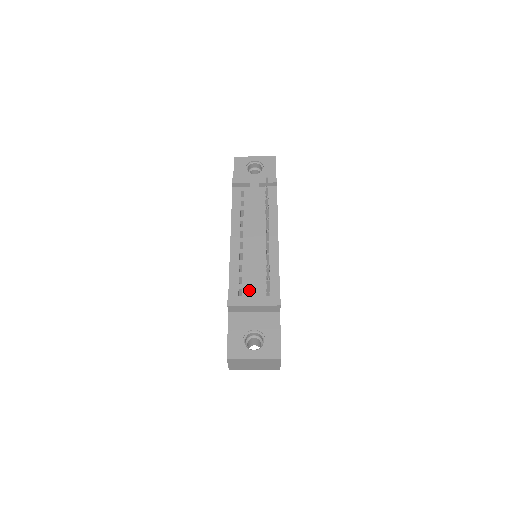
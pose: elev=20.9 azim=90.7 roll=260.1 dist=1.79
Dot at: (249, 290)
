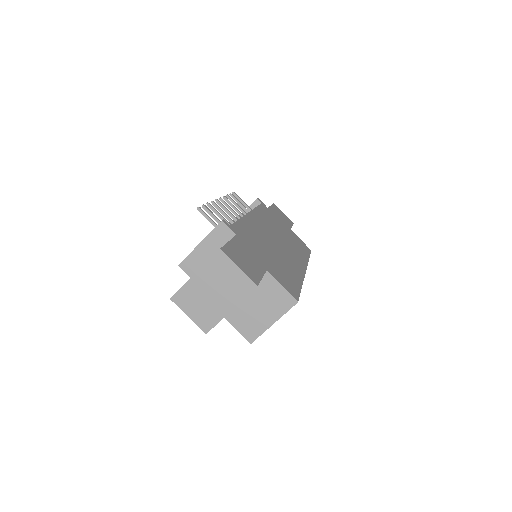
Dot at: occluded
